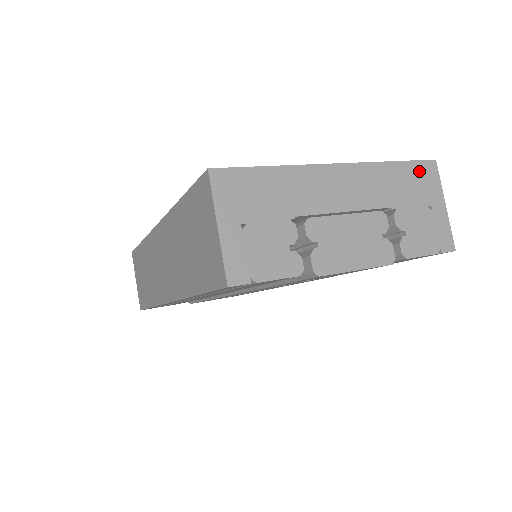
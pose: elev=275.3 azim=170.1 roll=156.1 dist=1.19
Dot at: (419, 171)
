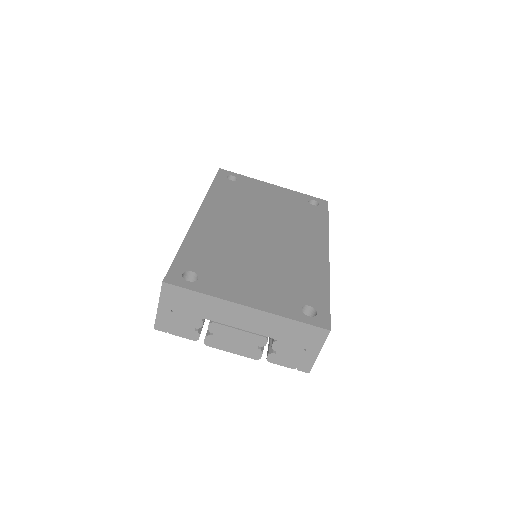
Dot at: (311, 331)
